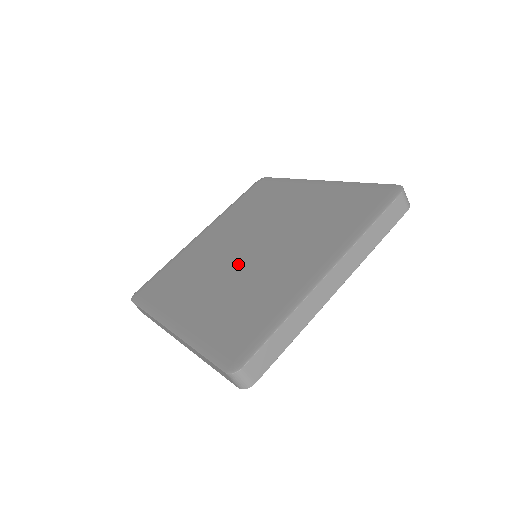
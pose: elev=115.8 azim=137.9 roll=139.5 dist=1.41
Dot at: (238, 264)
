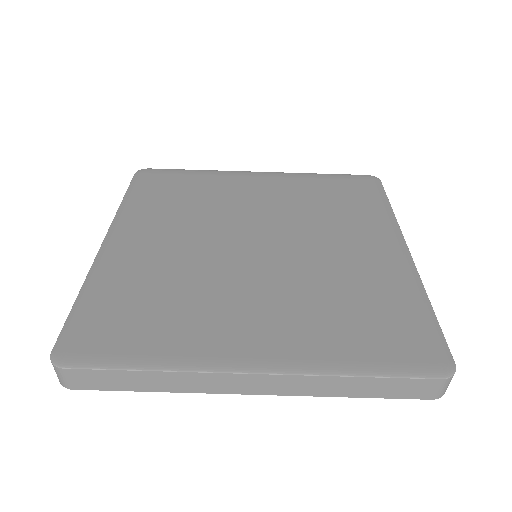
Dot at: (225, 248)
